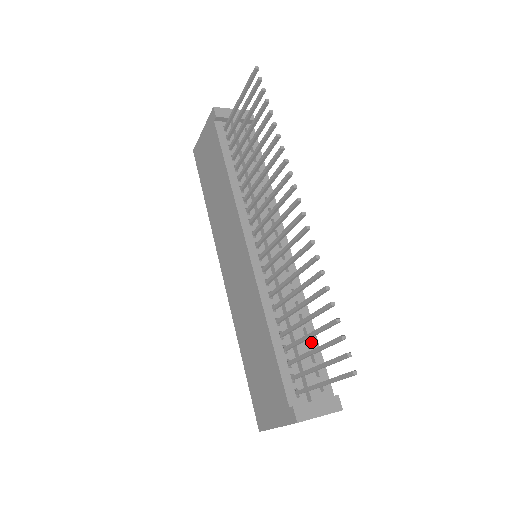
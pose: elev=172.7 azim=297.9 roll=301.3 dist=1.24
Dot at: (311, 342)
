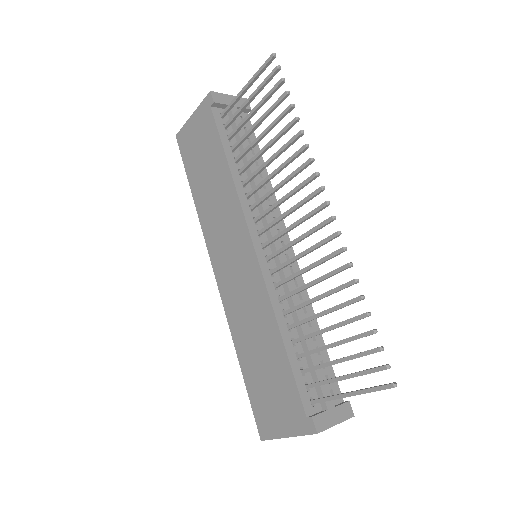
Dot at: occluded
